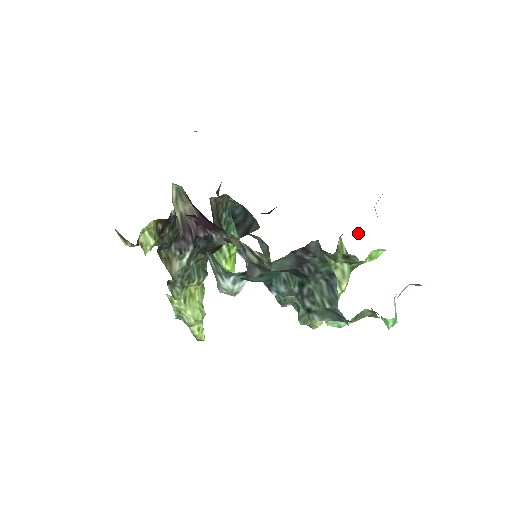
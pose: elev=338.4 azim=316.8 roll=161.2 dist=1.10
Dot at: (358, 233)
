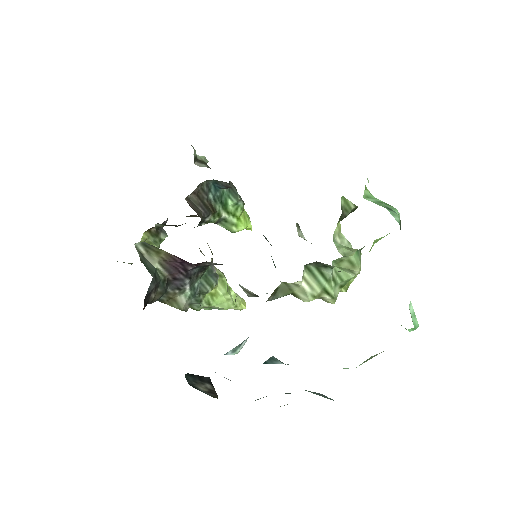
Dot at: occluded
